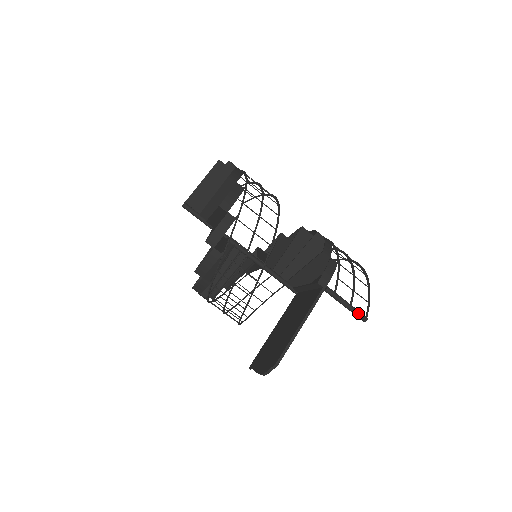
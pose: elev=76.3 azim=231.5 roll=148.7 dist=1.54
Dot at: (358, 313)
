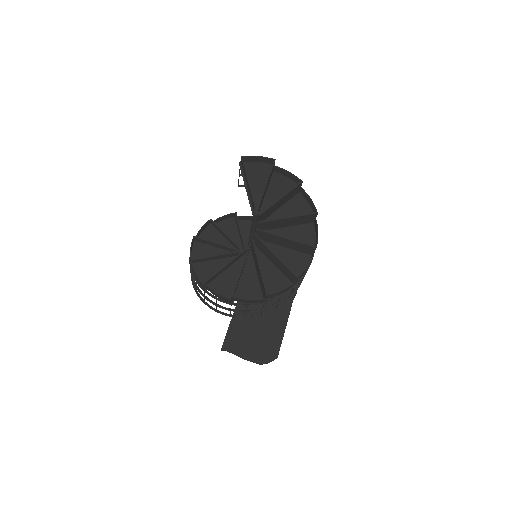
Dot at: occluded
